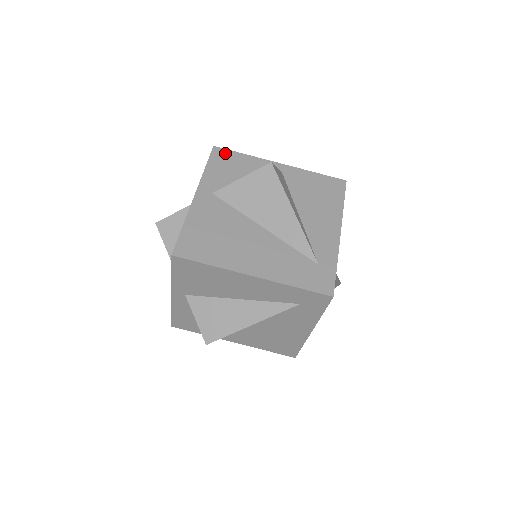
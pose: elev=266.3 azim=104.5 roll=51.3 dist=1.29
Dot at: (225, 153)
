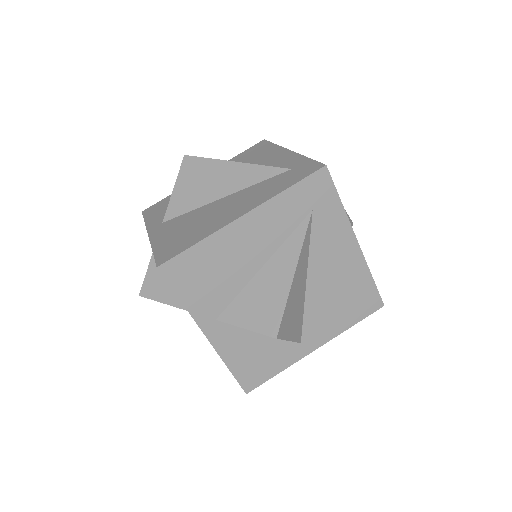
Dot at: (154, 206)
